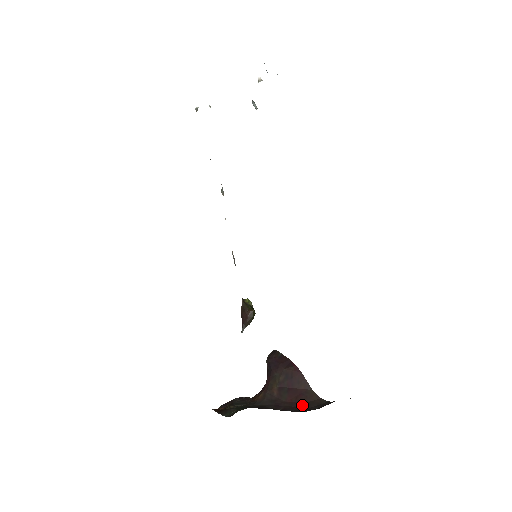
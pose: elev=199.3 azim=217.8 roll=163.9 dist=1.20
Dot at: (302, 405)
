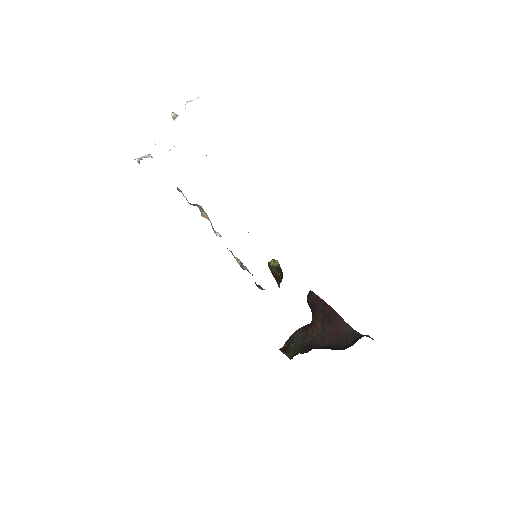
Dot at: (341, 337)
